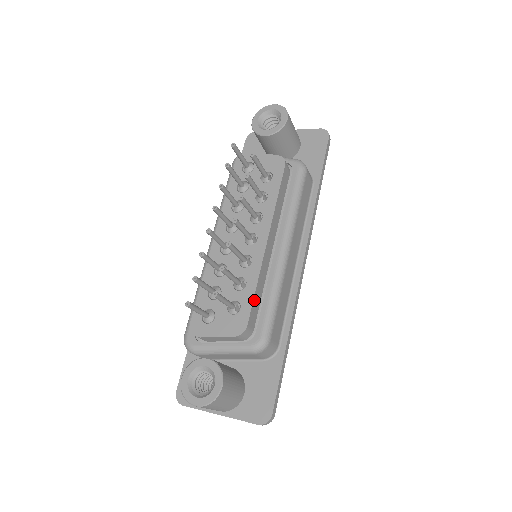
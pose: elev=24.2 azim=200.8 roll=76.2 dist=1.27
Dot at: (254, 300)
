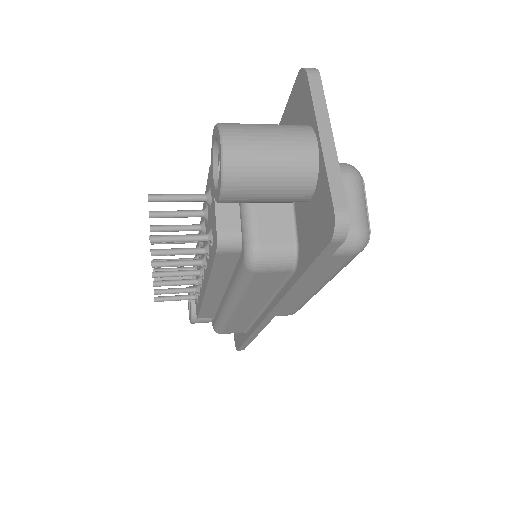
Dot at: (202, 311)
